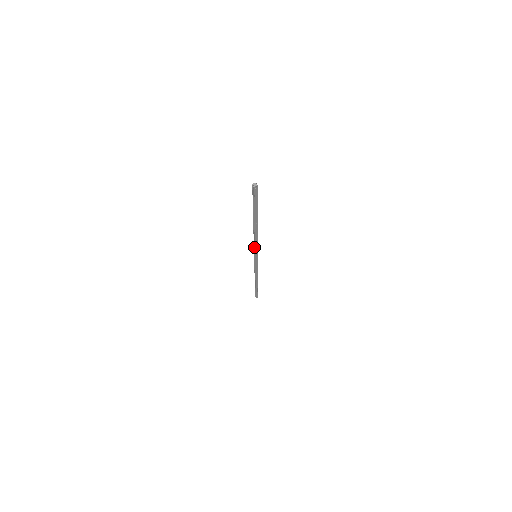
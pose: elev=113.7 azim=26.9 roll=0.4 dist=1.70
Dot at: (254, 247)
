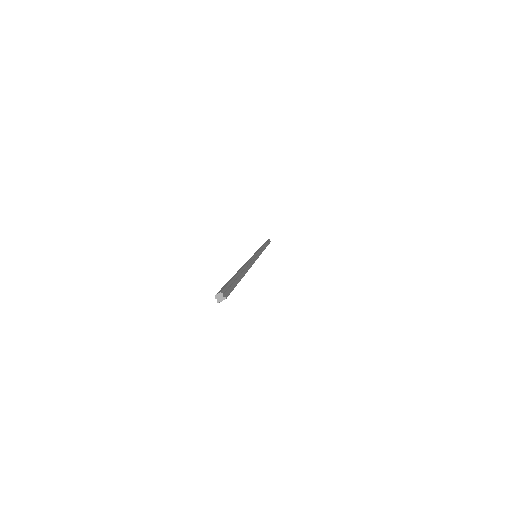
Dot at: occluded
